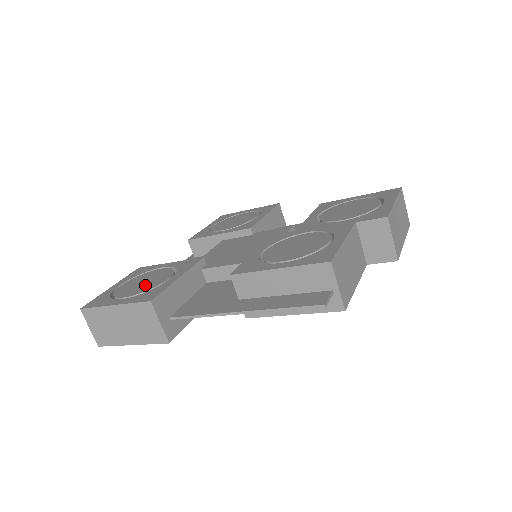
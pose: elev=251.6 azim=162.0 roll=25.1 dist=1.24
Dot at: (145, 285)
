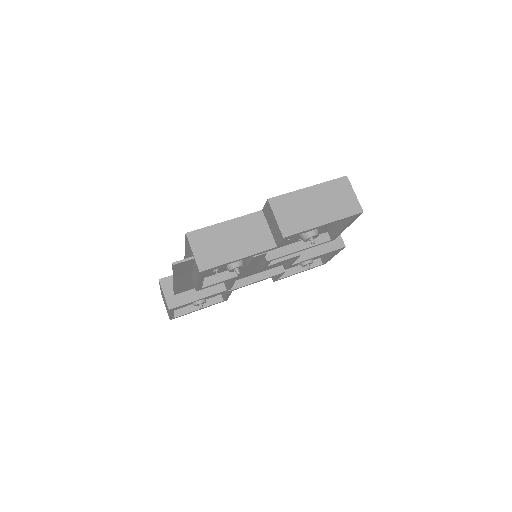
Dot at: occluded
